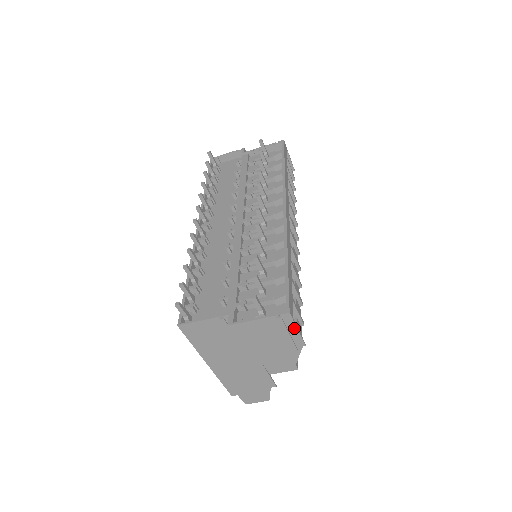
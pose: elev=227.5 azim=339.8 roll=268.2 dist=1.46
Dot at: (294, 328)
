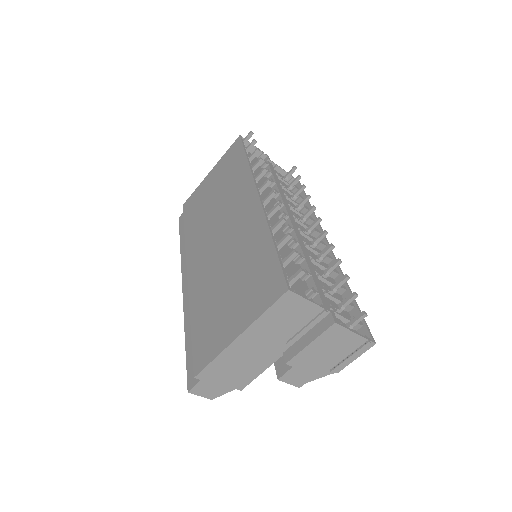
Dot at: (357, 356)
